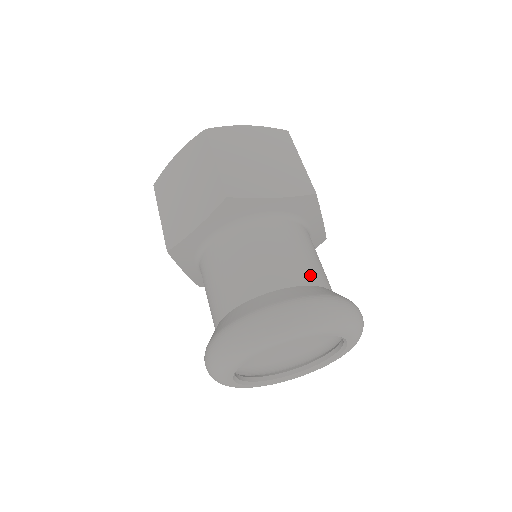
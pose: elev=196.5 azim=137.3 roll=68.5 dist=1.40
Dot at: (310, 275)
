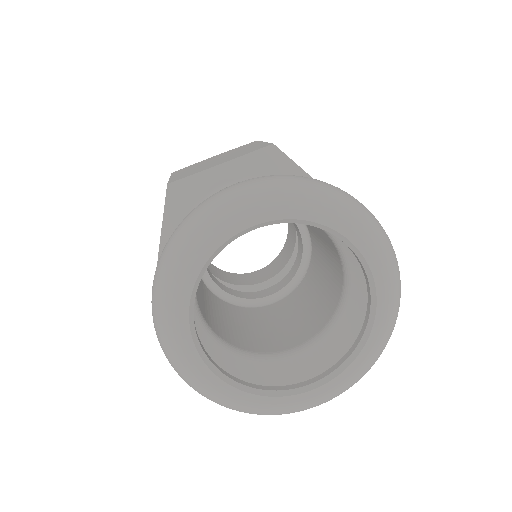
Dot at: occluded
